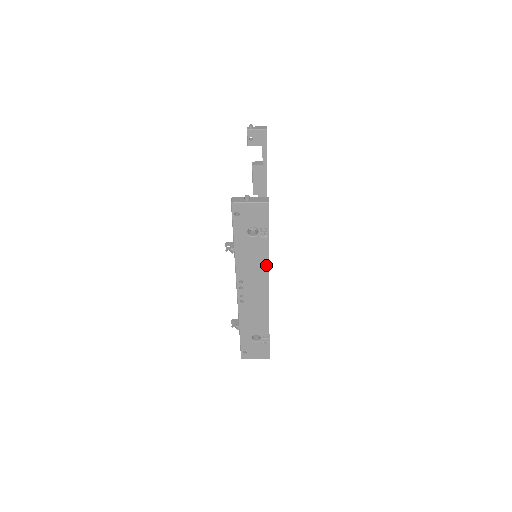
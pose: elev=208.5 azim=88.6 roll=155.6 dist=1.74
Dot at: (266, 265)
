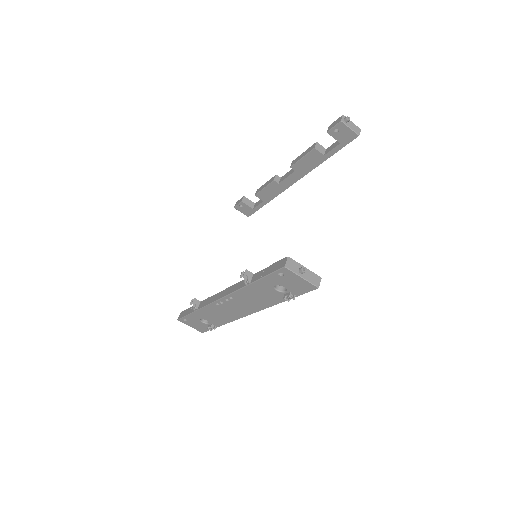
Dot at: (266, 306)
